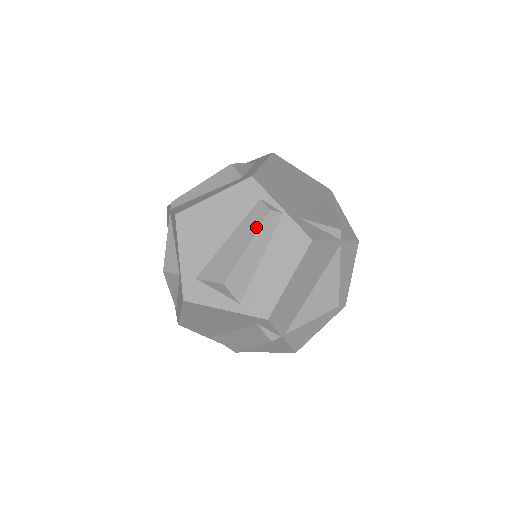
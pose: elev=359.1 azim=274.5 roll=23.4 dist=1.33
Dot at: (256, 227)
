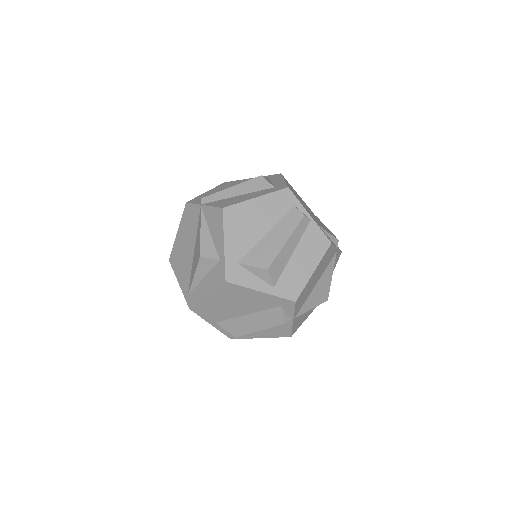
Dot at: (293, 227)
